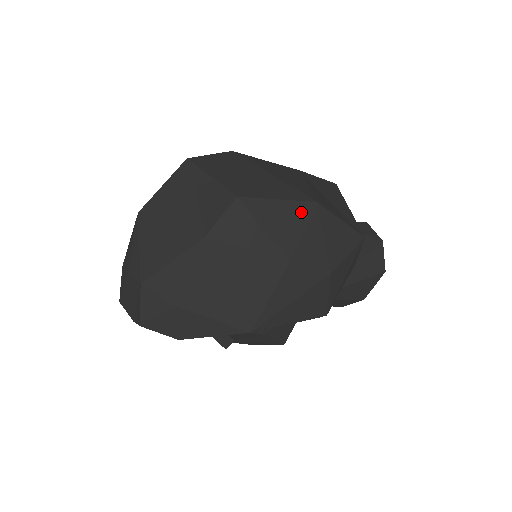
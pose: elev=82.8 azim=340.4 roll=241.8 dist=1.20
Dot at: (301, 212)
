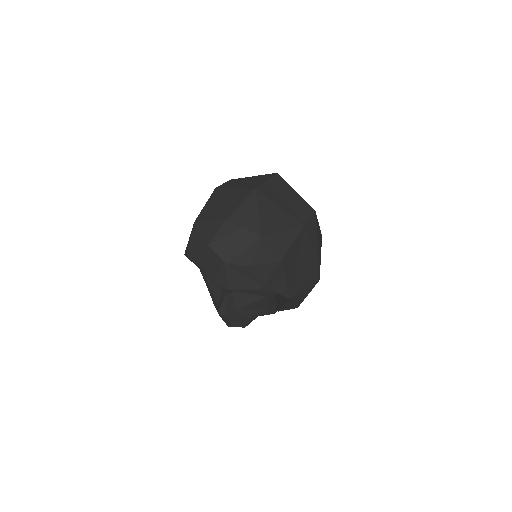
Dot at: occluded
